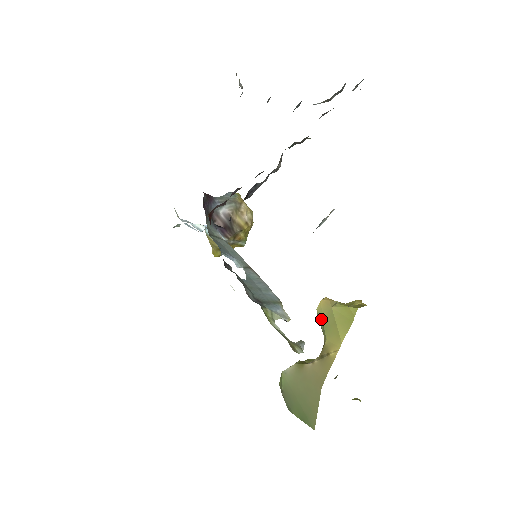
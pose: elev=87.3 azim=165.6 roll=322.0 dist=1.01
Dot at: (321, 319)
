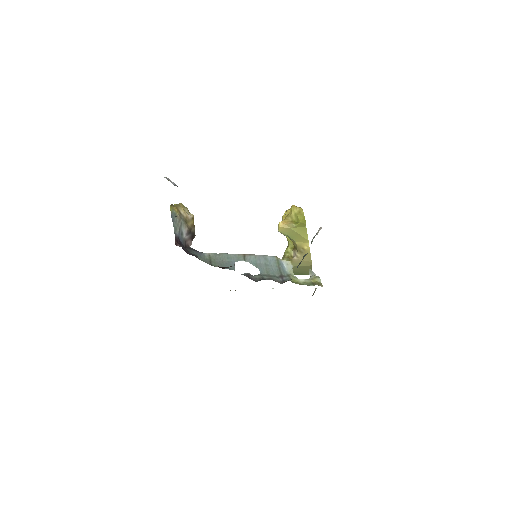
Dot at: (285, 235)
